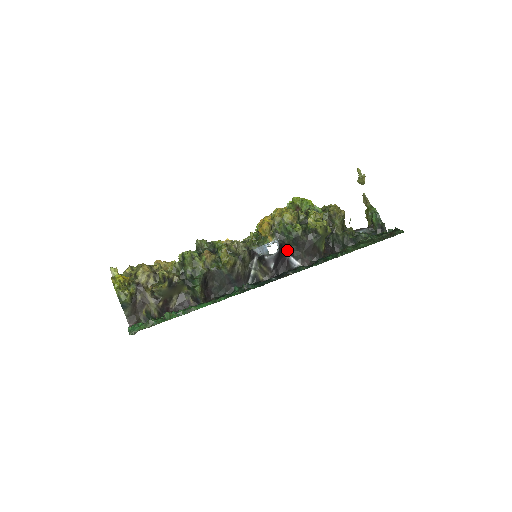
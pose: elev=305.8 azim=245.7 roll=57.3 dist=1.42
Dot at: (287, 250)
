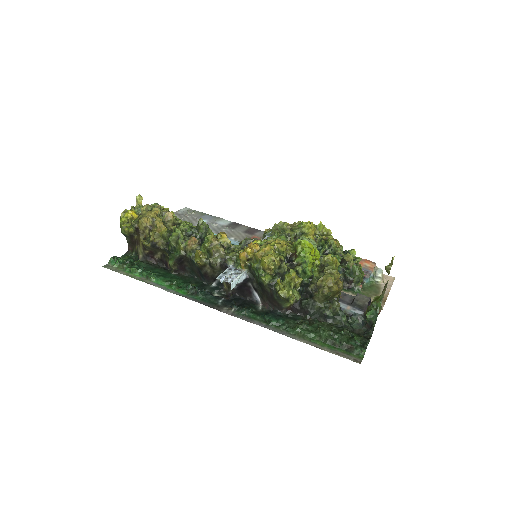
Dot at: (254, 285)
